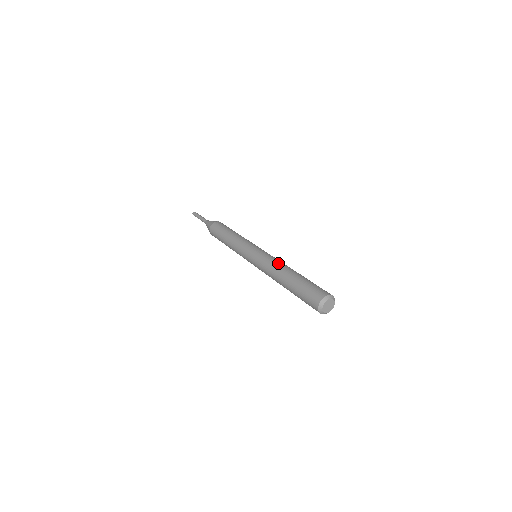
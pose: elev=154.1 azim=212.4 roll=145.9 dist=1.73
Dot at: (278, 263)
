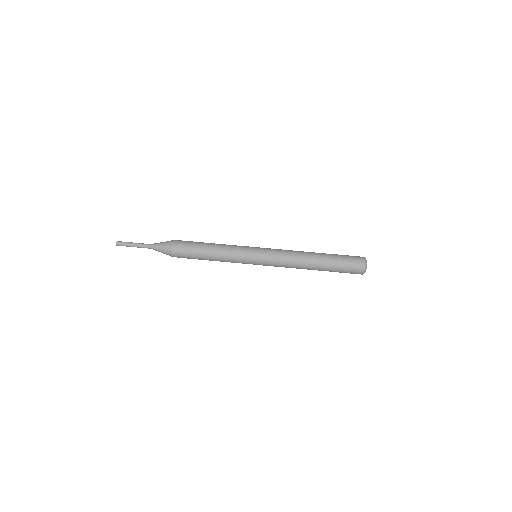
Dot at: (296, 255)
